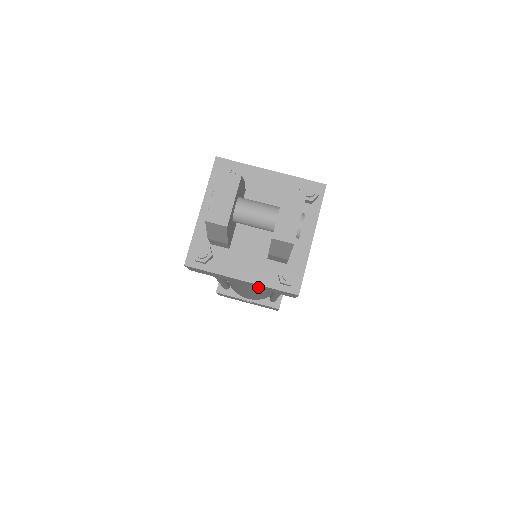
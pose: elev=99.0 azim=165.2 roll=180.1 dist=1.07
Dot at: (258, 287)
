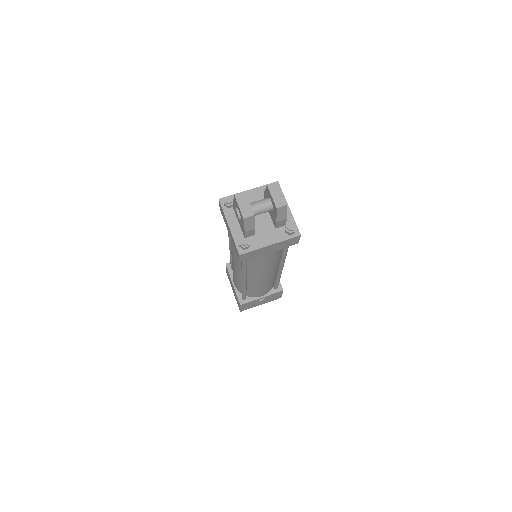
Dot at: (278, 248)
